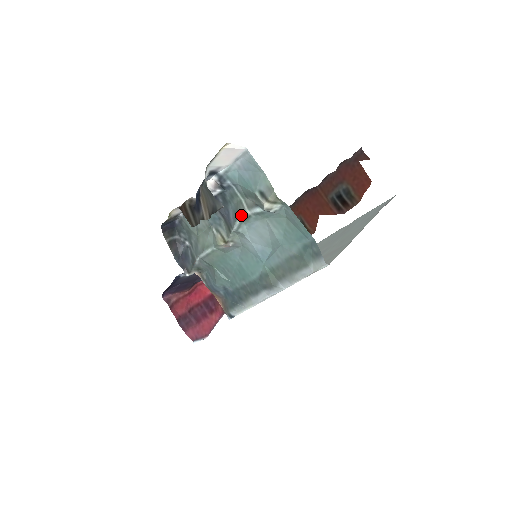
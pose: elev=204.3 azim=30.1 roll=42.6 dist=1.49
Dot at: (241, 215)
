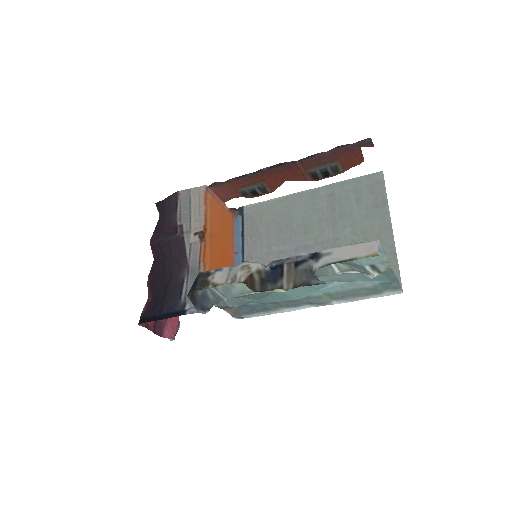
Dot at: occluded
